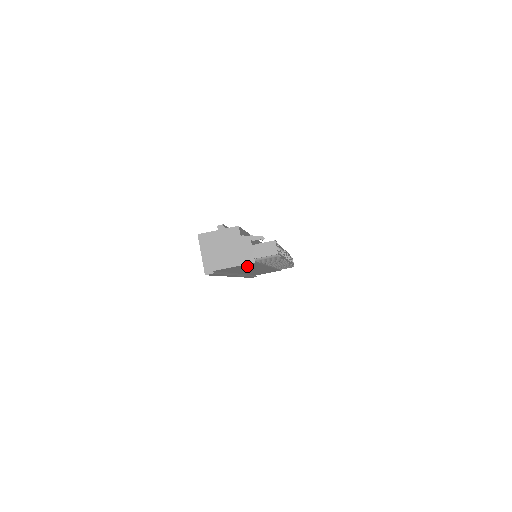
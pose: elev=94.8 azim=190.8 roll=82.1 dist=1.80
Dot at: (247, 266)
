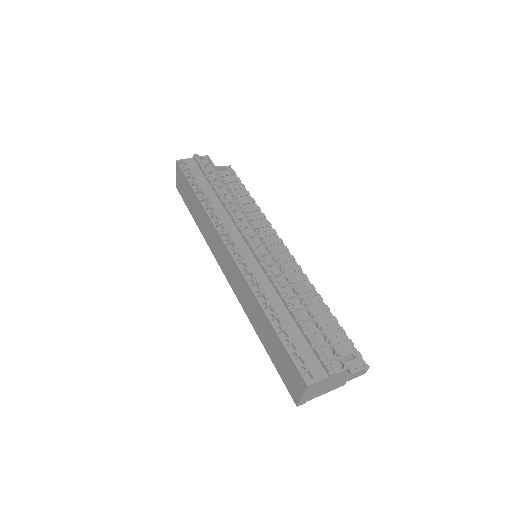
Dot at: occluded
